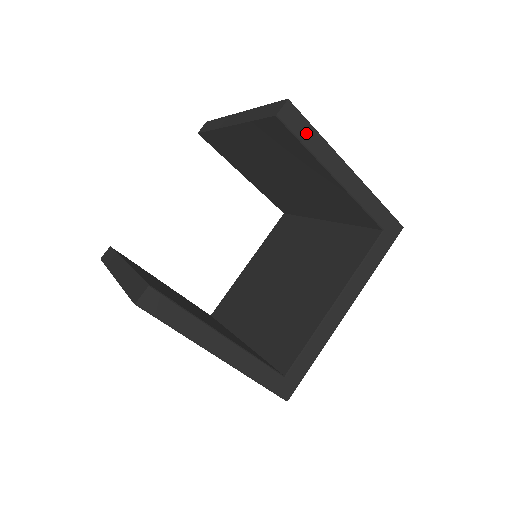
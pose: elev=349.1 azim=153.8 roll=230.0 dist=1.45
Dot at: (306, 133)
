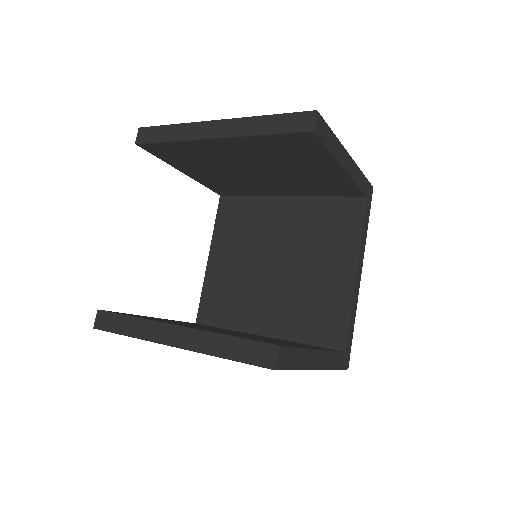
Dot at: (329, 138)
